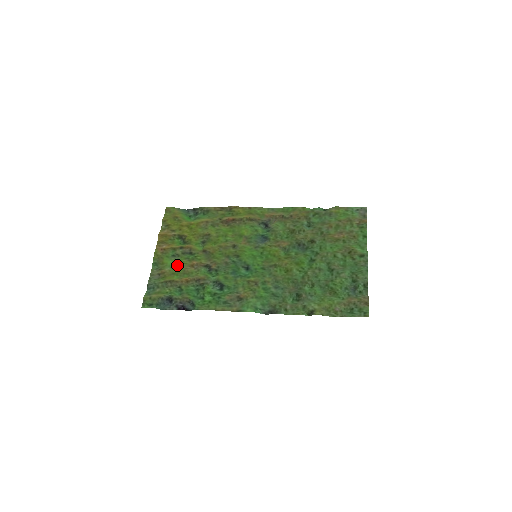
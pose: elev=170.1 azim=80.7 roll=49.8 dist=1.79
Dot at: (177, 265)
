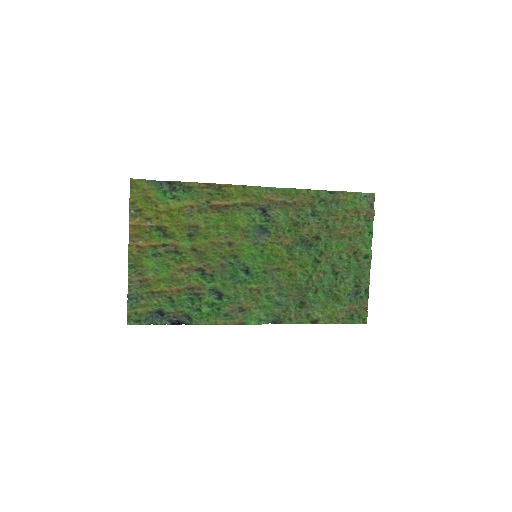
Dot at: (161, 268)
